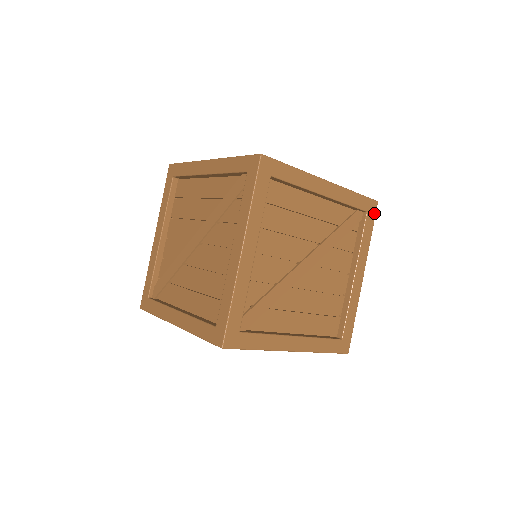
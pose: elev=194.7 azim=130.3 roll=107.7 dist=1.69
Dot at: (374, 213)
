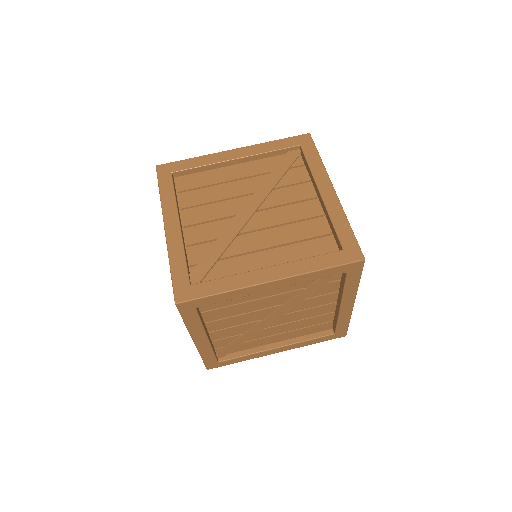
Dot at: occluded
